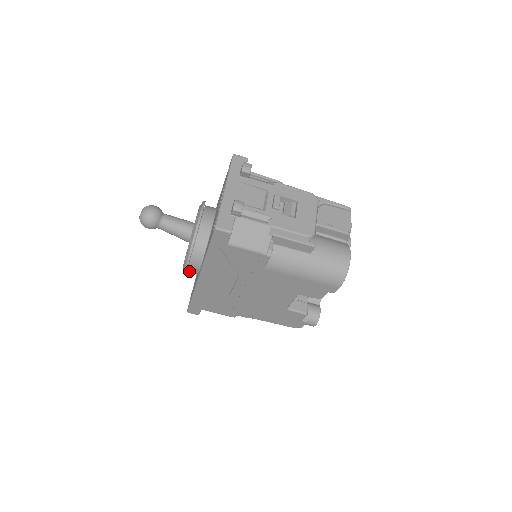
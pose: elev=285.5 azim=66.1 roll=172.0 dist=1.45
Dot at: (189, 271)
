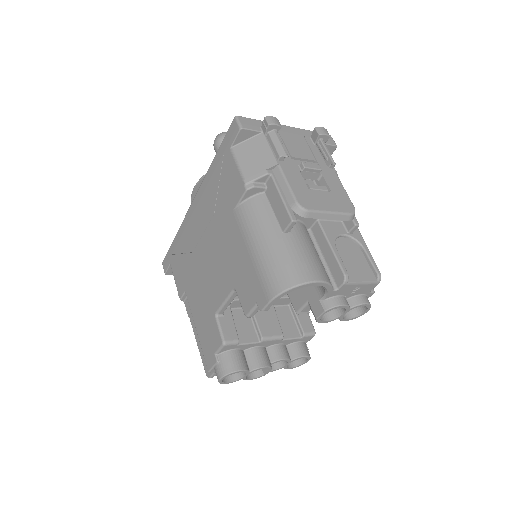
Dot at: occluded
